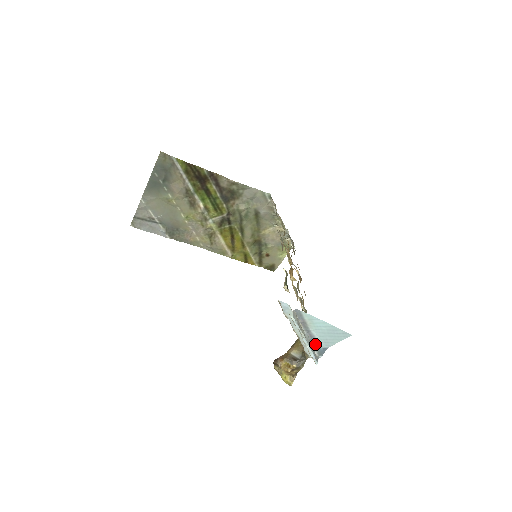
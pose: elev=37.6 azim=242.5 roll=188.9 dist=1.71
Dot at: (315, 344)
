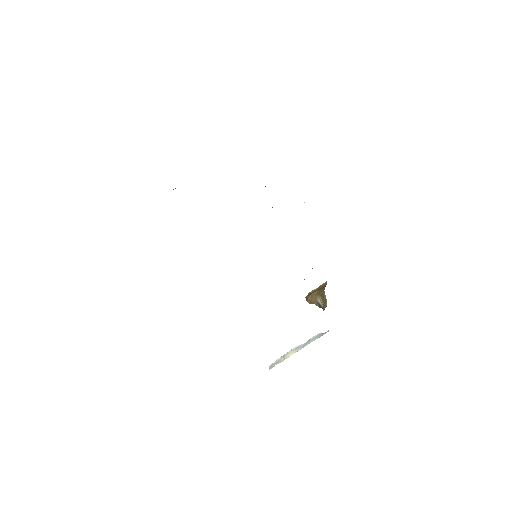
Dot at: occluded
